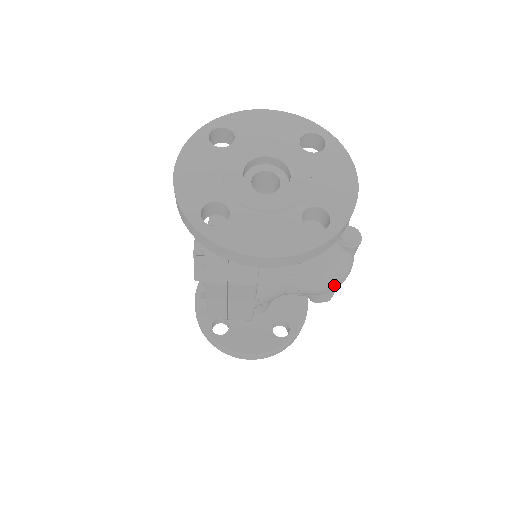
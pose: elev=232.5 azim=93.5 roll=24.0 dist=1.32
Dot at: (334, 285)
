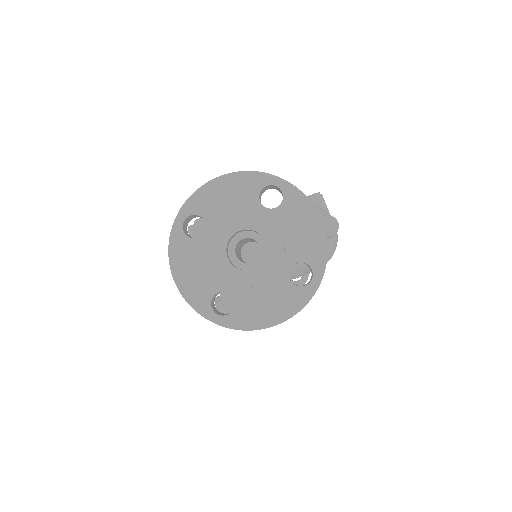
Dot at: occluded
